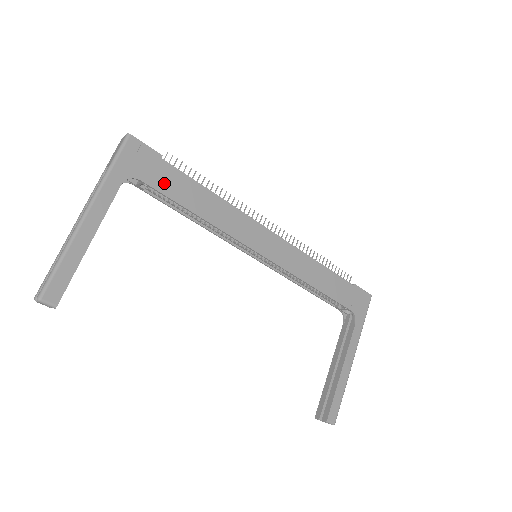
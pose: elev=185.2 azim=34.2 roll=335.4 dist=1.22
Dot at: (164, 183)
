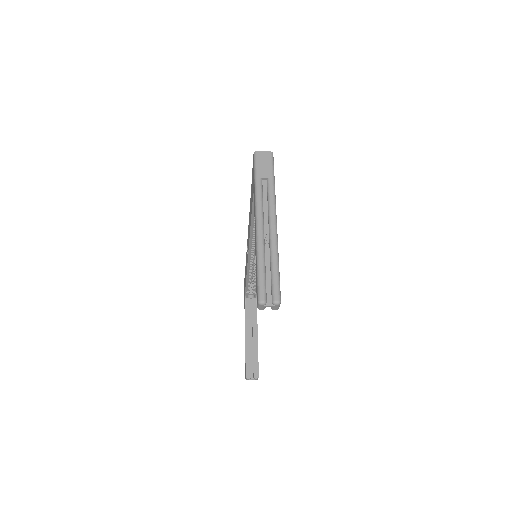
Dot at: occluded
